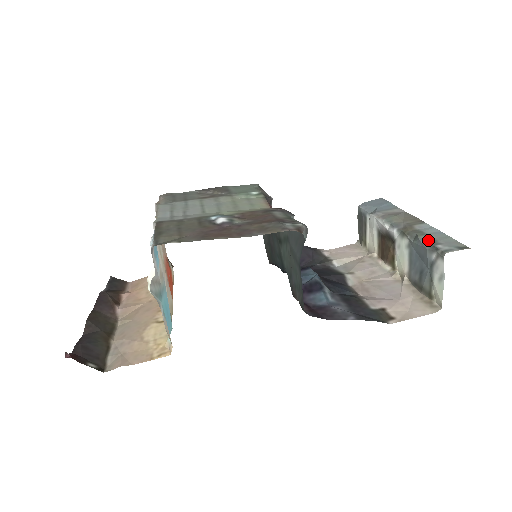
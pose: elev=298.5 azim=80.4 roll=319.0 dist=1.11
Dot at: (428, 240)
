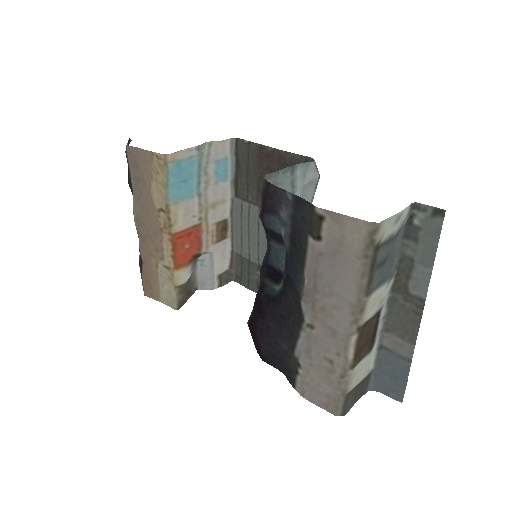
Dot at: (411, 241)
